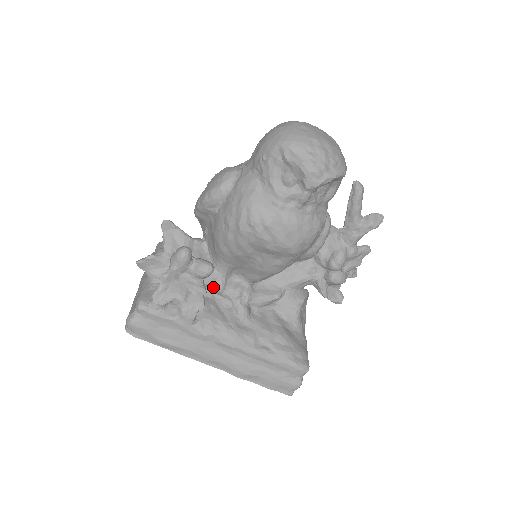
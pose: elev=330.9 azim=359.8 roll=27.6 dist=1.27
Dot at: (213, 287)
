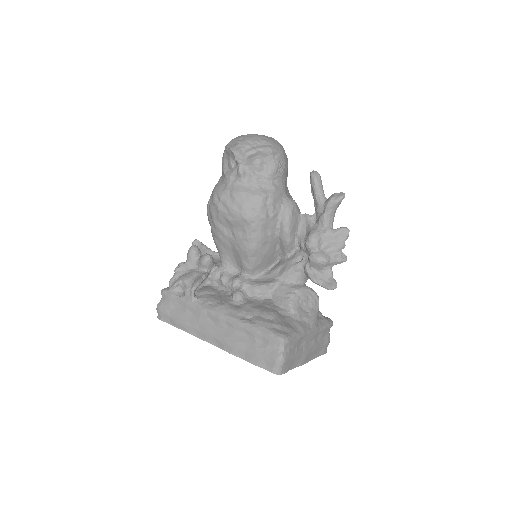
Dot at: (219, 280)
